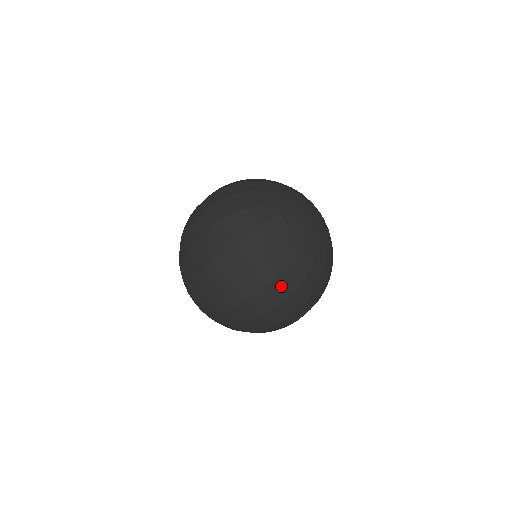
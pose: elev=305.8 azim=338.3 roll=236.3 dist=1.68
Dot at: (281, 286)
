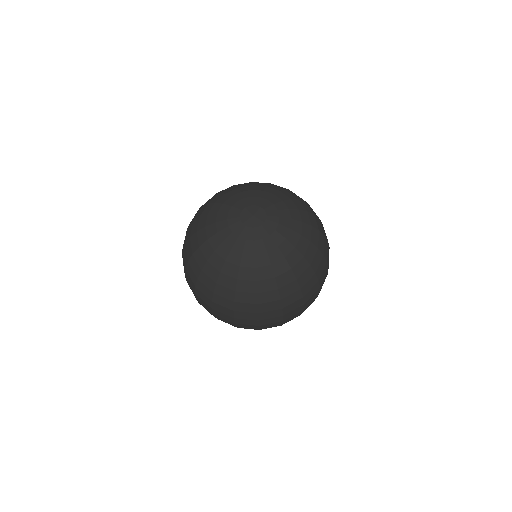
Dot at: (221, 308)
